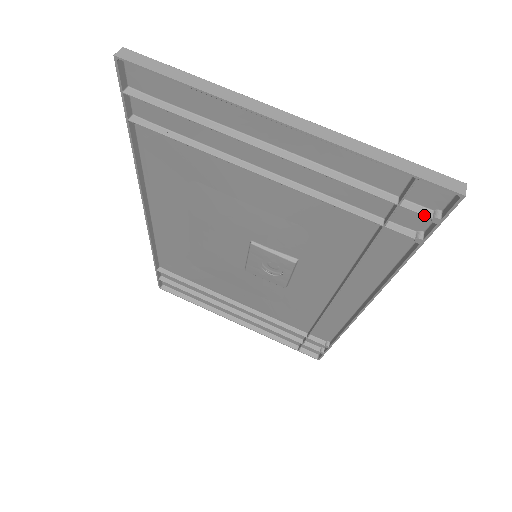
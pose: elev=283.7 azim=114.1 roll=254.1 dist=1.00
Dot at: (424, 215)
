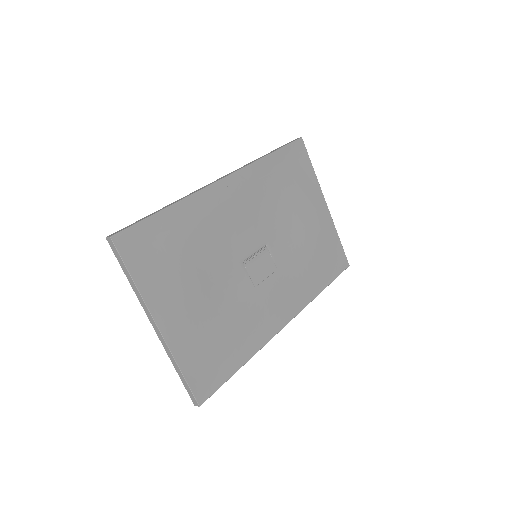
Dot at: occluded
